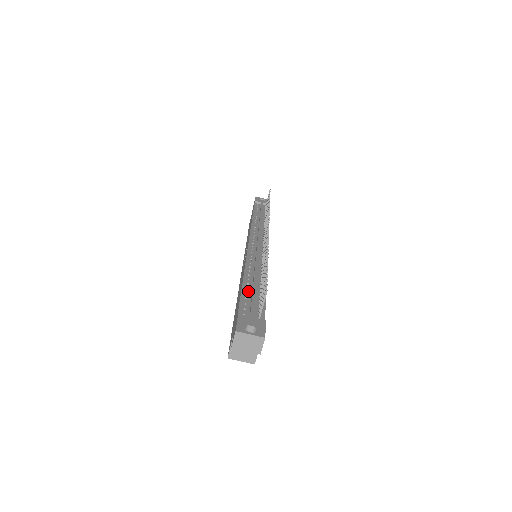
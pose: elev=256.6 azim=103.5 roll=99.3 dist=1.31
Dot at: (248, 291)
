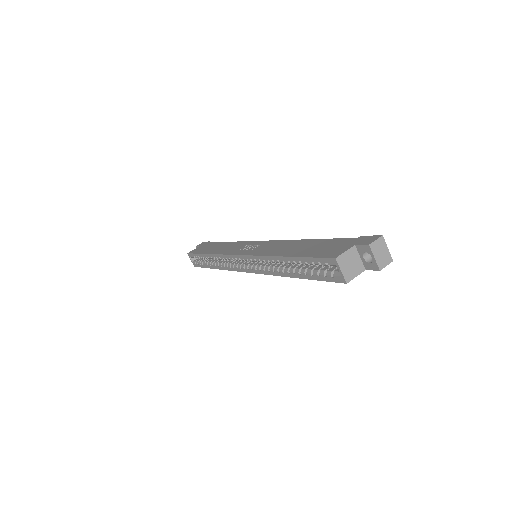
Dot at: occluded
